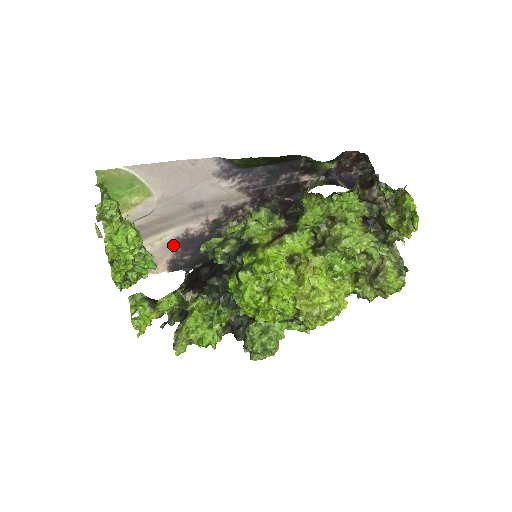
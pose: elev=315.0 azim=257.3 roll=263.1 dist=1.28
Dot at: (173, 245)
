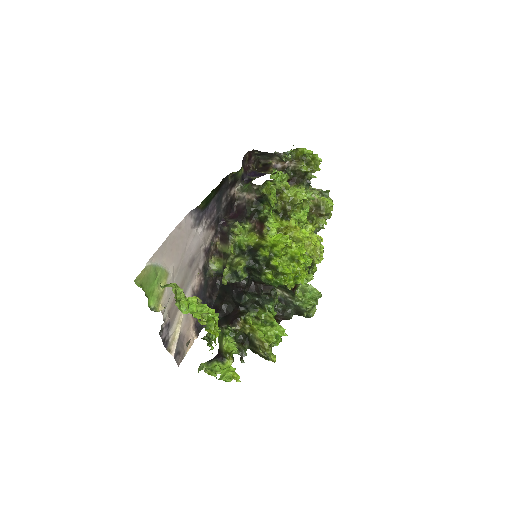
Dot at: occluded
